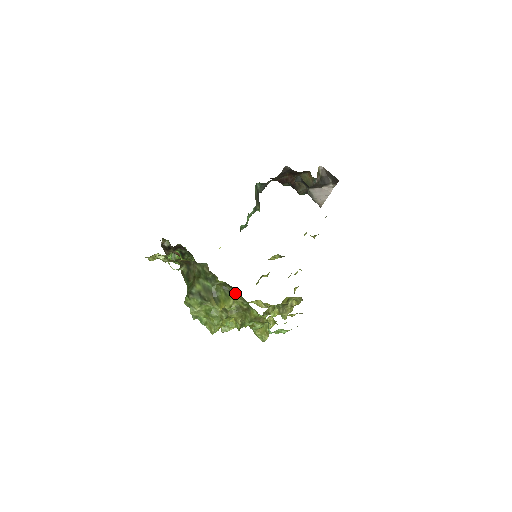
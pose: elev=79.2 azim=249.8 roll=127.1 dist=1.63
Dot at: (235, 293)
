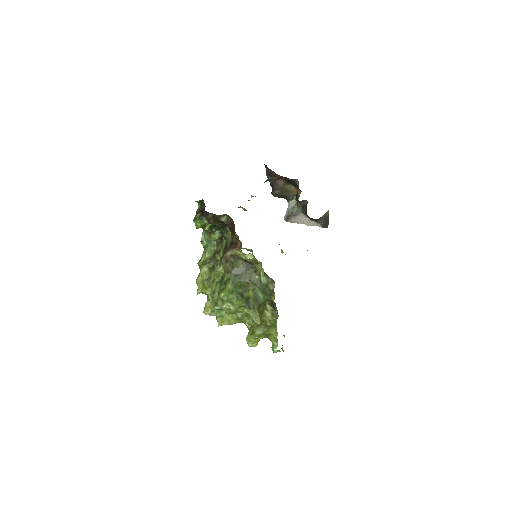
Dot at: (272, 312)
